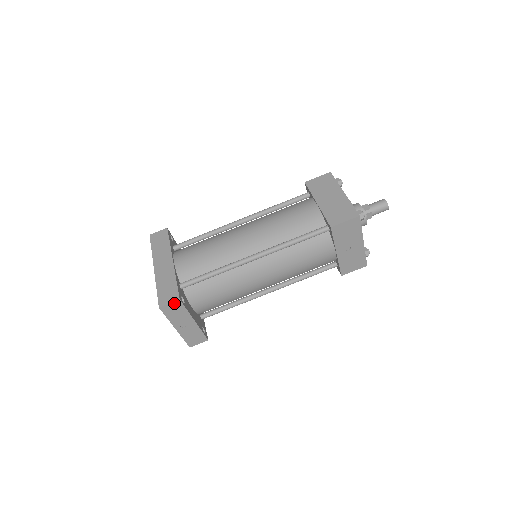
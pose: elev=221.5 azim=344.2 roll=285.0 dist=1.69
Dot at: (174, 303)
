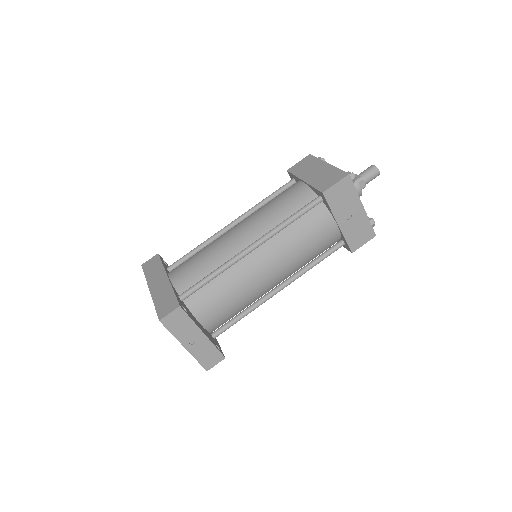
Dot at: (175, 312)
